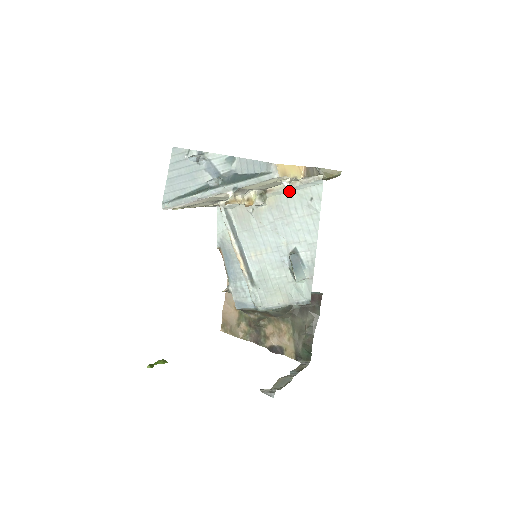
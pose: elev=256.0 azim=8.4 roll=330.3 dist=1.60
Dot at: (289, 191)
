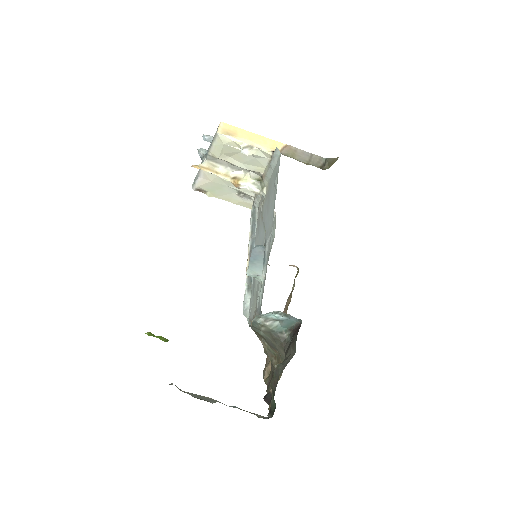
Dot at: (271, 173)
